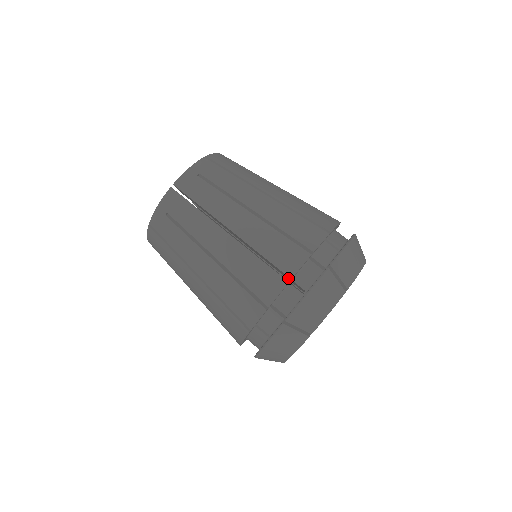
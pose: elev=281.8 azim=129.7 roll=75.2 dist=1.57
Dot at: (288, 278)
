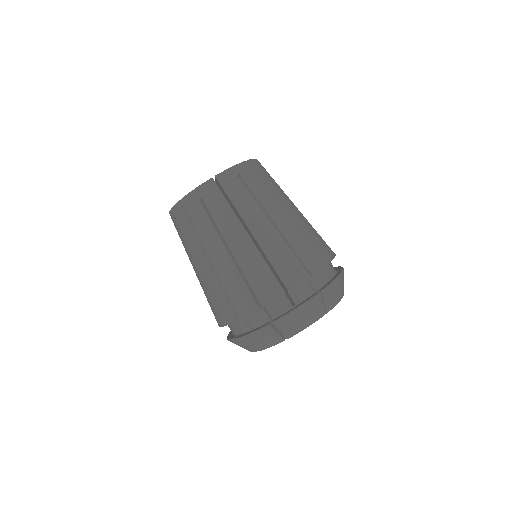
Dot at: occluded
